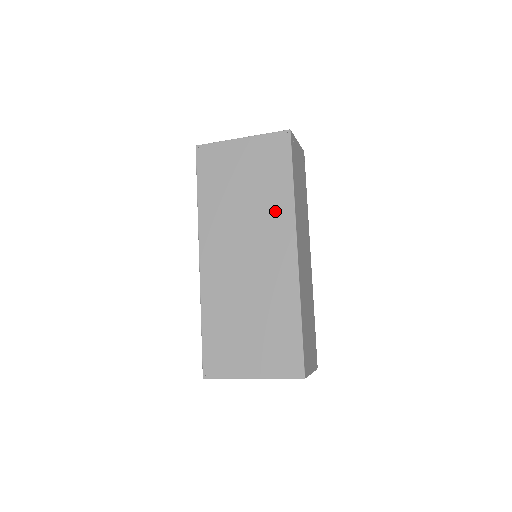
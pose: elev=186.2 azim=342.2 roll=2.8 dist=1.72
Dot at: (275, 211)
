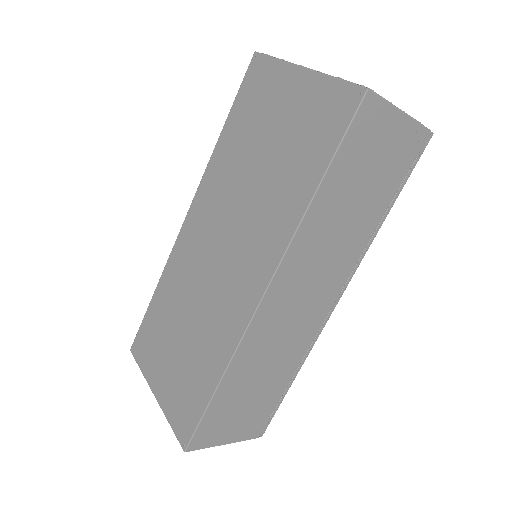
Dot at: (273, 217)
